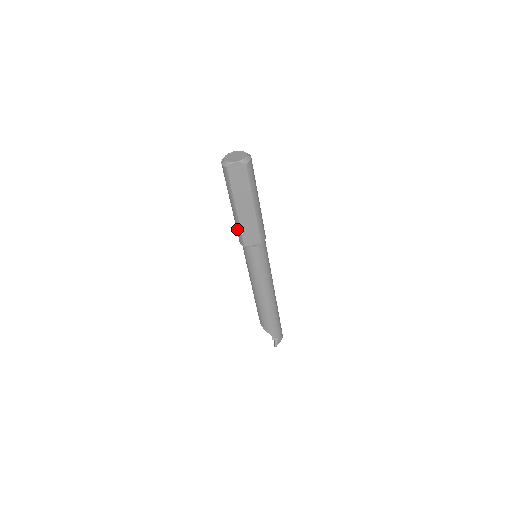
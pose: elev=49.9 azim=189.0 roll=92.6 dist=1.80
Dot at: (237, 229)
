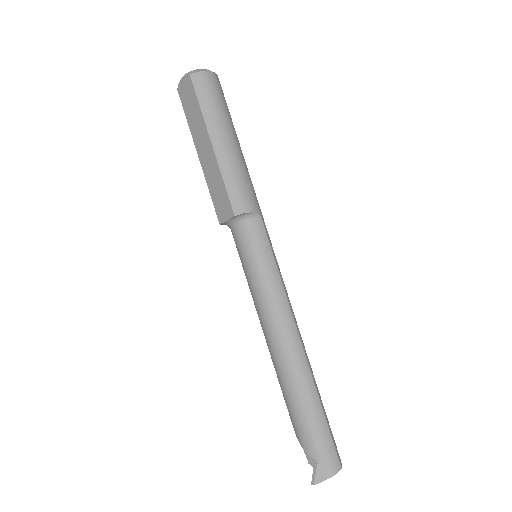
Dot at: occluded
